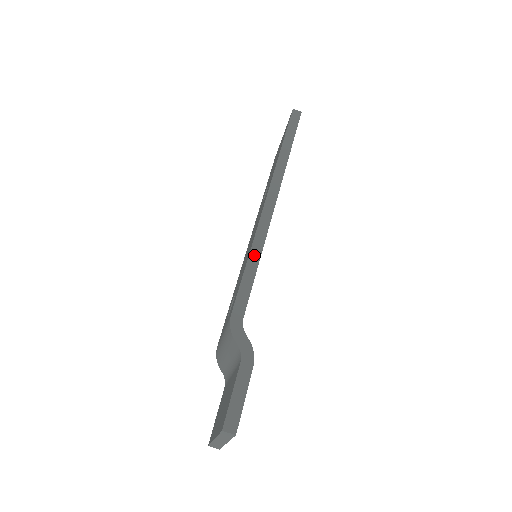
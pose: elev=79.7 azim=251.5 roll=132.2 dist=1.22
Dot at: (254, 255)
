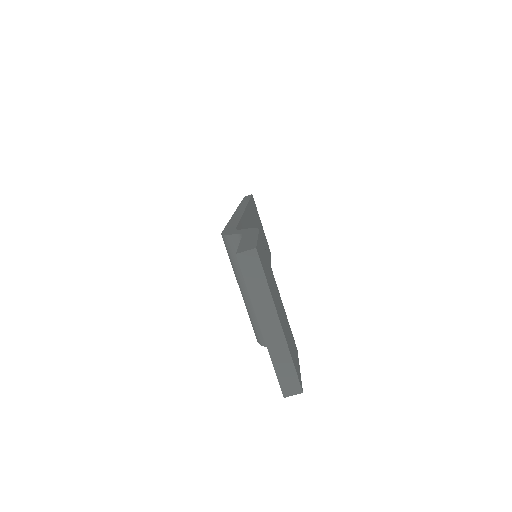
Dot at: (234, 218)
